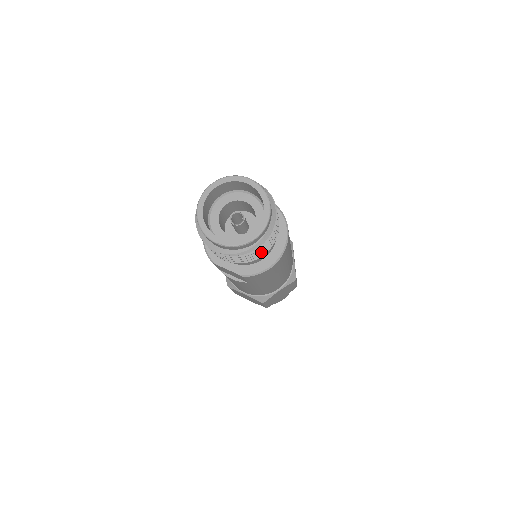
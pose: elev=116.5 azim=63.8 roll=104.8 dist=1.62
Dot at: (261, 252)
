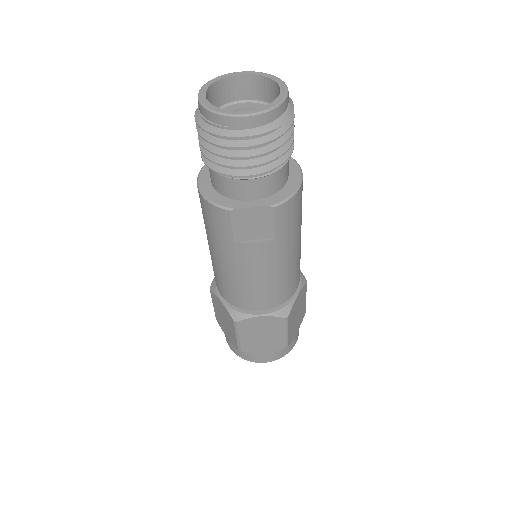
Dot at: (288, 145)
